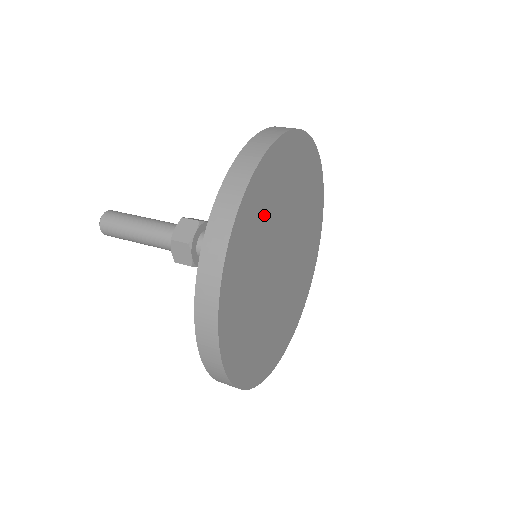
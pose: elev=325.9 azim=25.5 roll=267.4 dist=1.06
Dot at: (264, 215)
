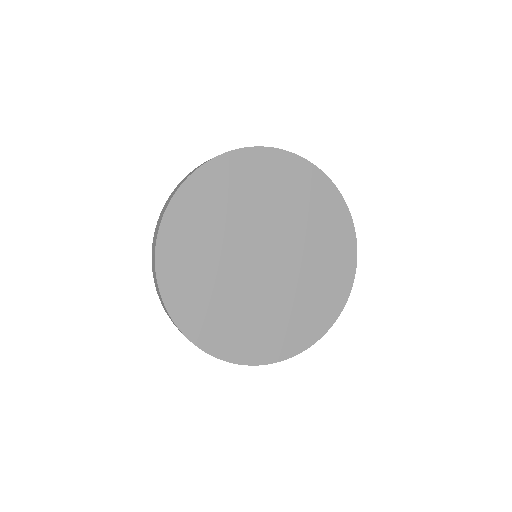
Dot at: (239, 193)
